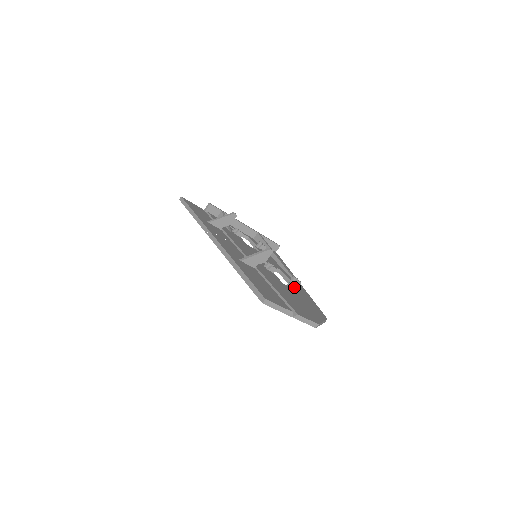
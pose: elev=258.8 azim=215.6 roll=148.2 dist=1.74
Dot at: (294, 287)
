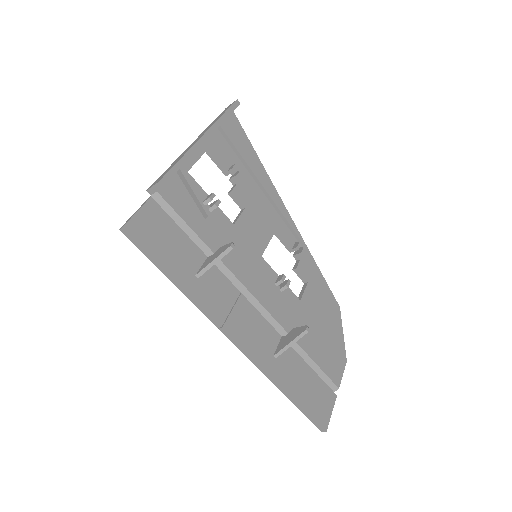
Dot at: (303, 275)
